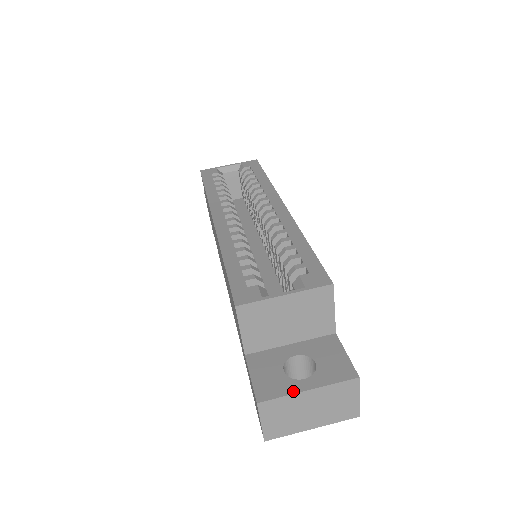
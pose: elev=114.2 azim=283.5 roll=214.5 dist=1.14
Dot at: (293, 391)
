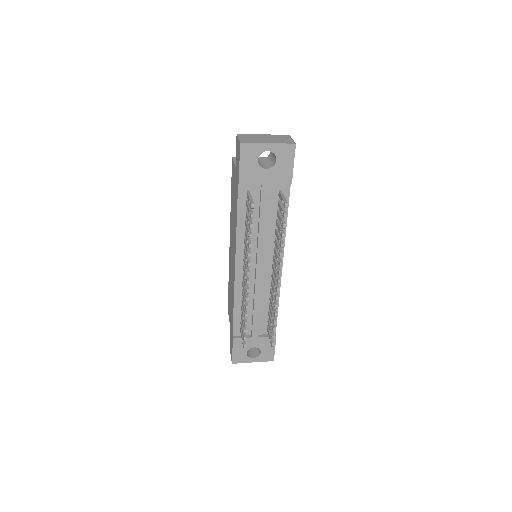
Dot at: occluded
